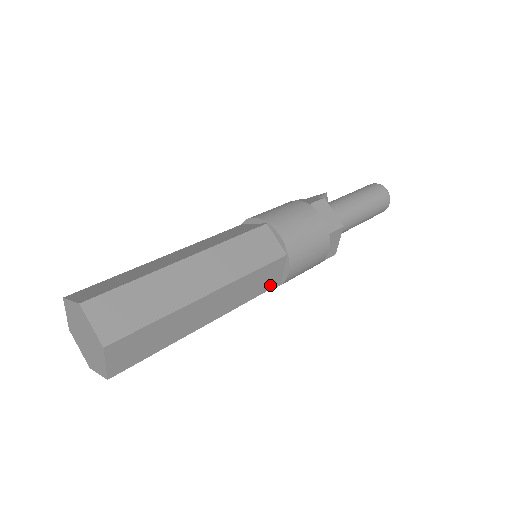
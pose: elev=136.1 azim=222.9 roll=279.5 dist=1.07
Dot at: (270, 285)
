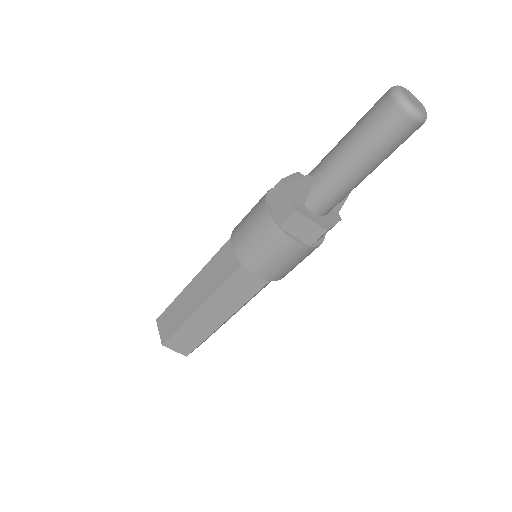
Dot at: occluded
